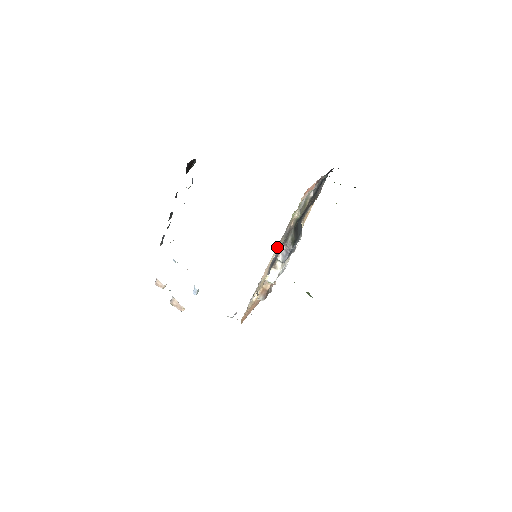
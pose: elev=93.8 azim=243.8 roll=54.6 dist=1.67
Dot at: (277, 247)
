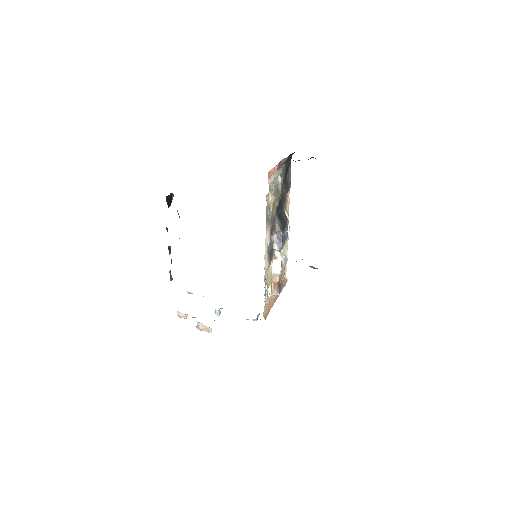
Dot at: (266, 234)
